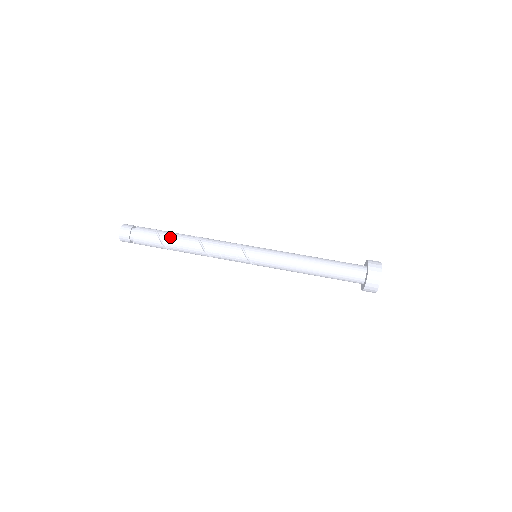
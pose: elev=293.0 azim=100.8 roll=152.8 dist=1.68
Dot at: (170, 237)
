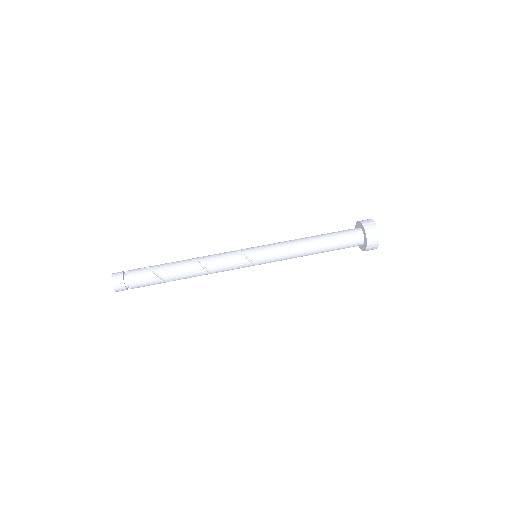
Dot at: (166, 269)
